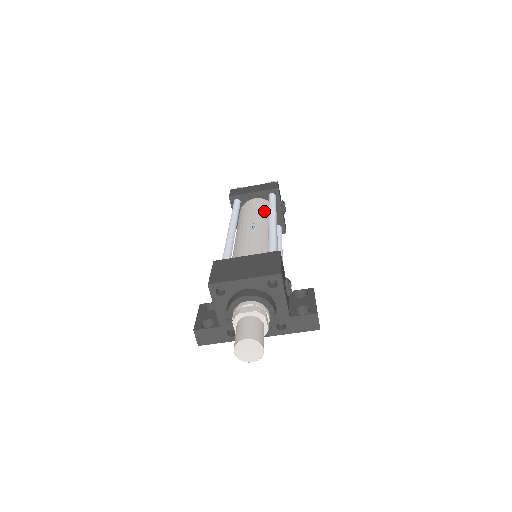
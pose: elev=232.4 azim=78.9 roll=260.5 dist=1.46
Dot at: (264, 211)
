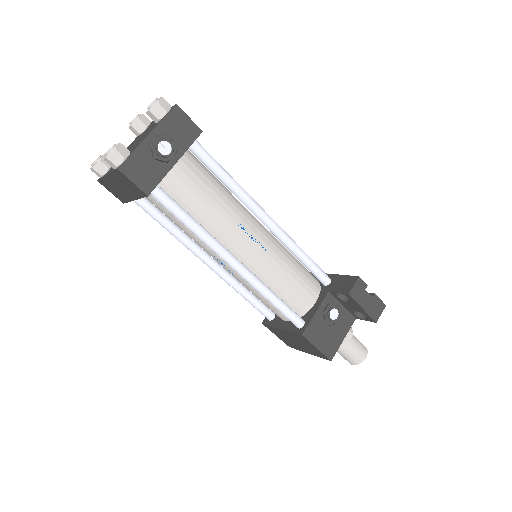
Dot at: occluded
